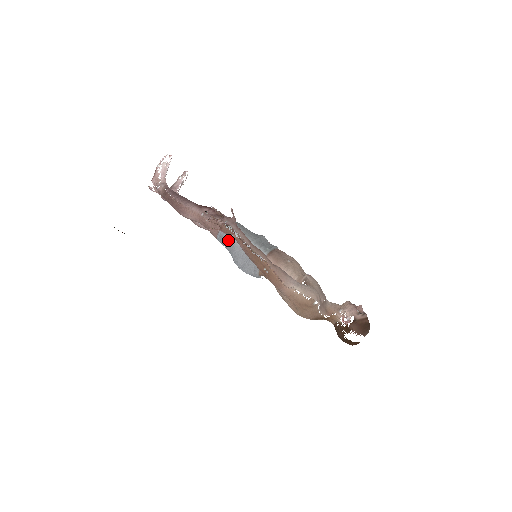
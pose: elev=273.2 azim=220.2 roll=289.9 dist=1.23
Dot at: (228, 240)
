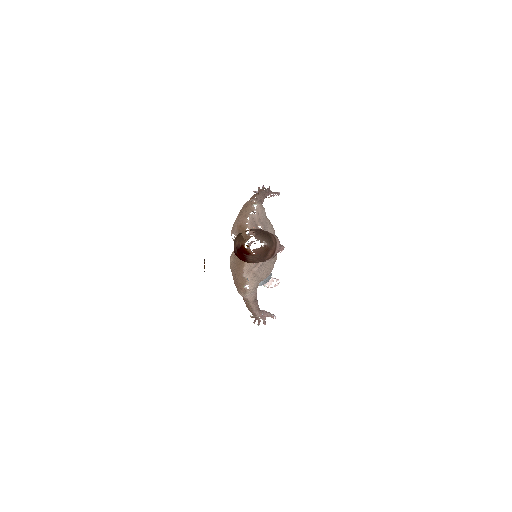
Dot at: occluded
